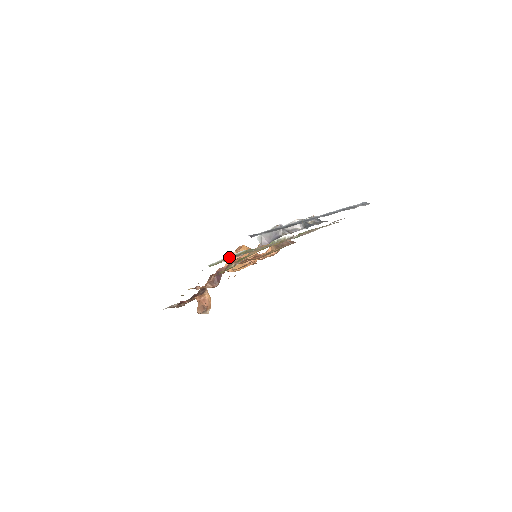
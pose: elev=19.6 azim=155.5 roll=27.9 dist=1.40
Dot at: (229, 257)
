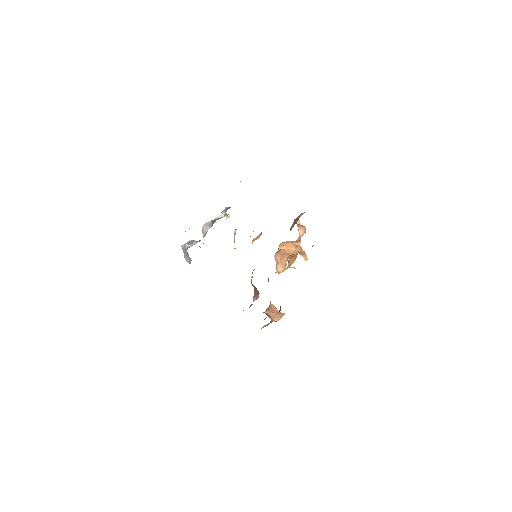
Dot at: occluded
